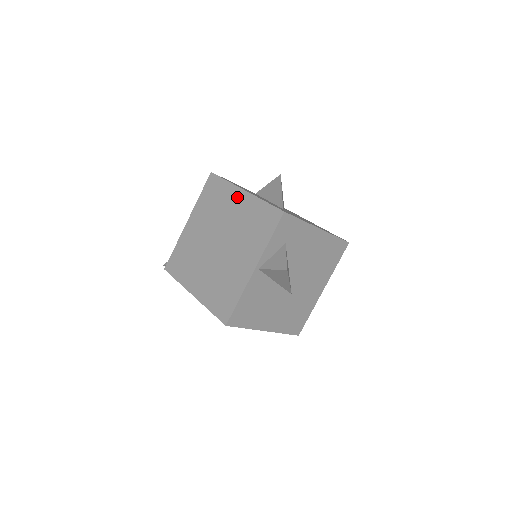
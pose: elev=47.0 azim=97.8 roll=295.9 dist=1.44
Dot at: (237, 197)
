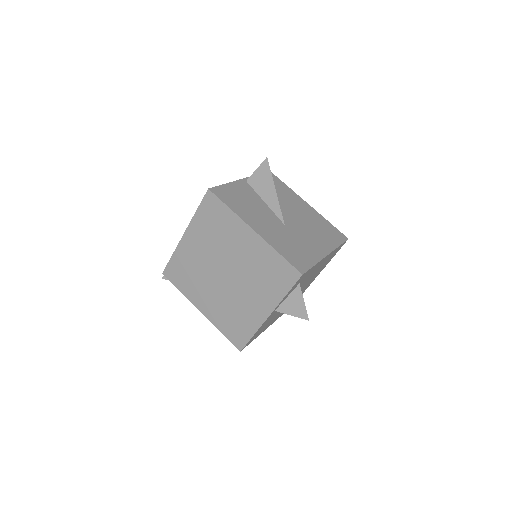
Dot at: occluded
